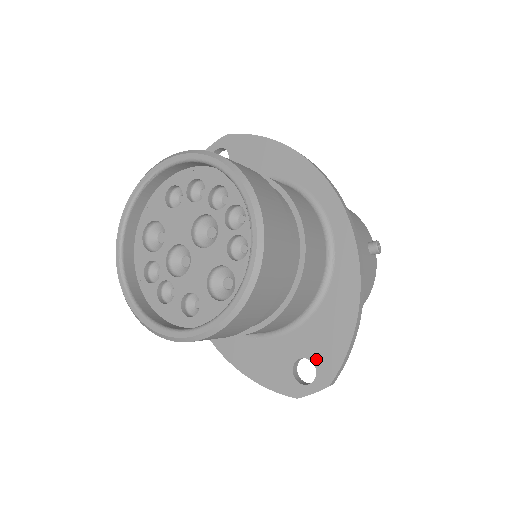
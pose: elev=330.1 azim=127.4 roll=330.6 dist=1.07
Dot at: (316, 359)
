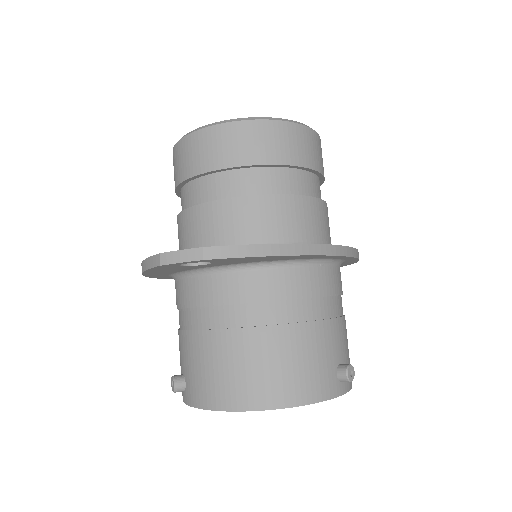
Dot at: occluded
